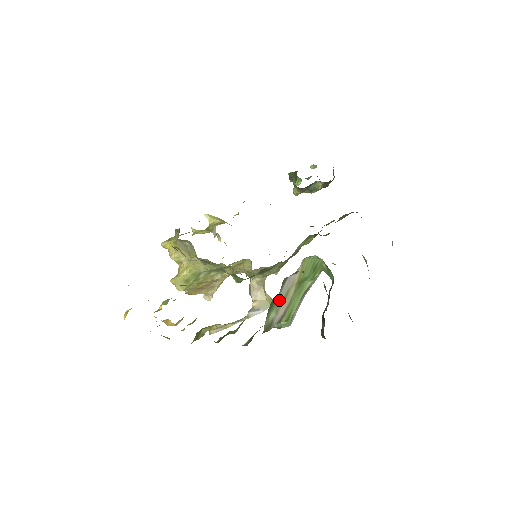
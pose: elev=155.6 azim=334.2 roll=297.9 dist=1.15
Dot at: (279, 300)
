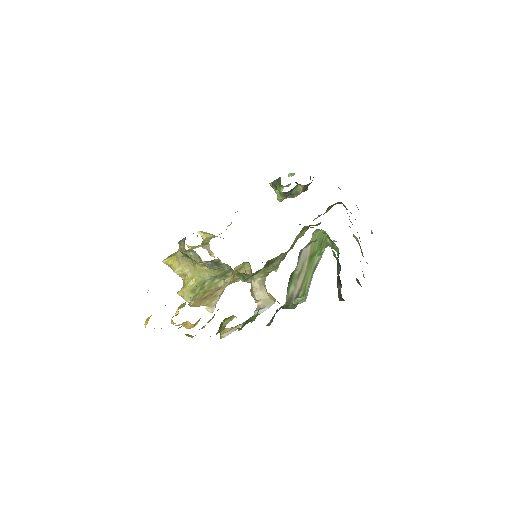
Dot at: (296, 273)
